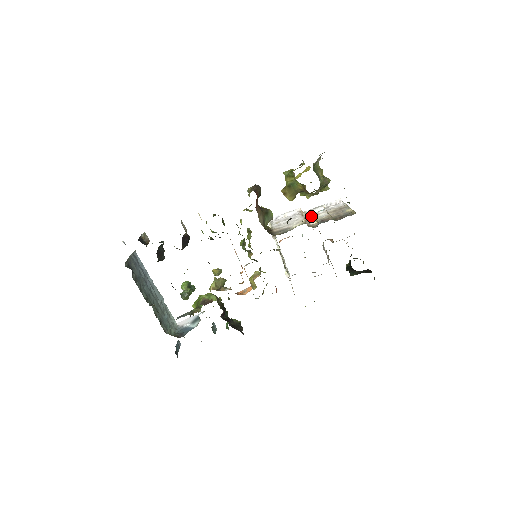
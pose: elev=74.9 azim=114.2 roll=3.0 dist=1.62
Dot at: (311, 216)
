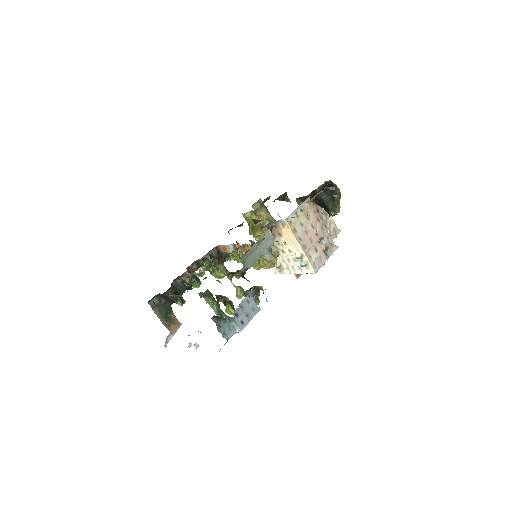
Dot at: occluded
